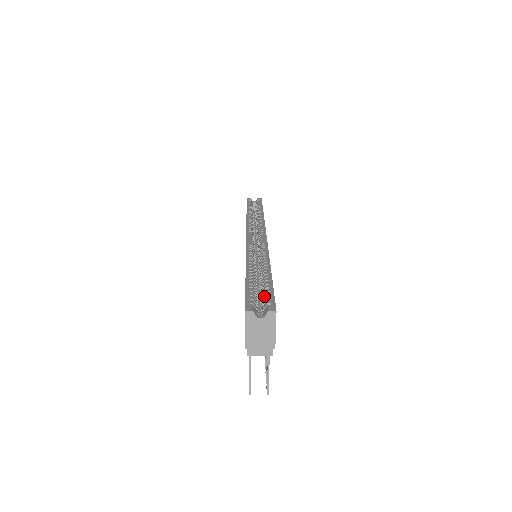
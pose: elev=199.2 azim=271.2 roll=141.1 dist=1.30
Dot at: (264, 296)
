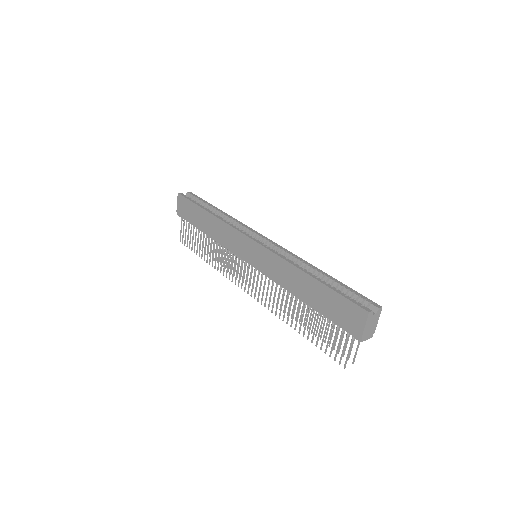
Dot at: (354, 297)
